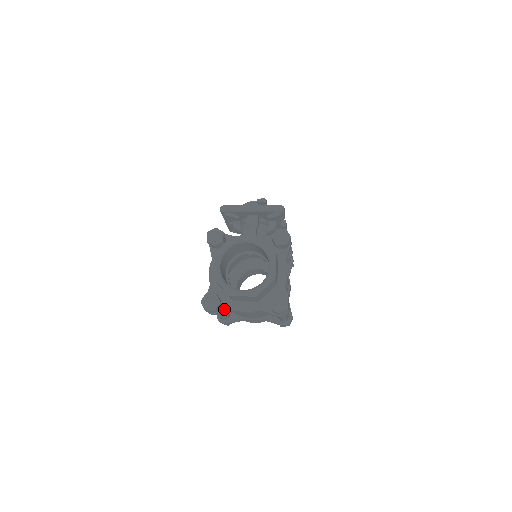
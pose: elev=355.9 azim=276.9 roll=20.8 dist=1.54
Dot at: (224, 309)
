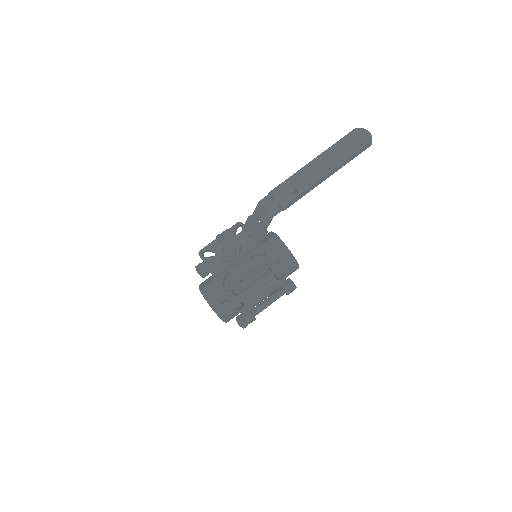
Dot at: occluded
